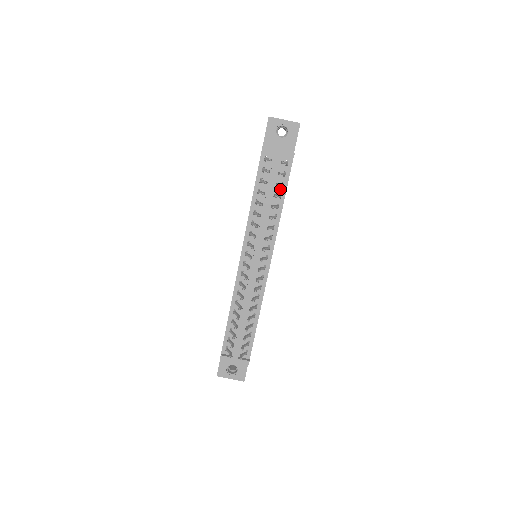
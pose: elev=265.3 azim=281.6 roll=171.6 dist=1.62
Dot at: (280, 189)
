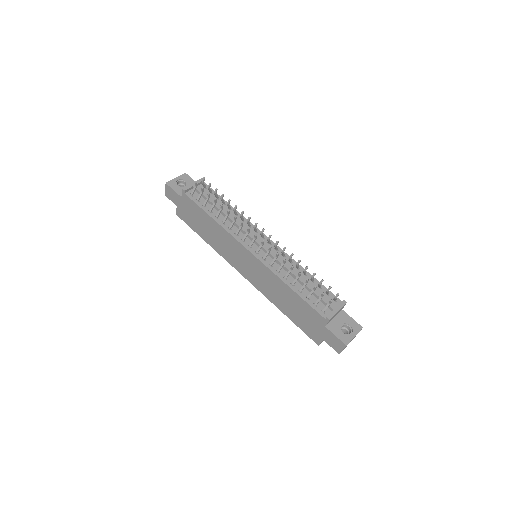
Dot at: (219, 201)
